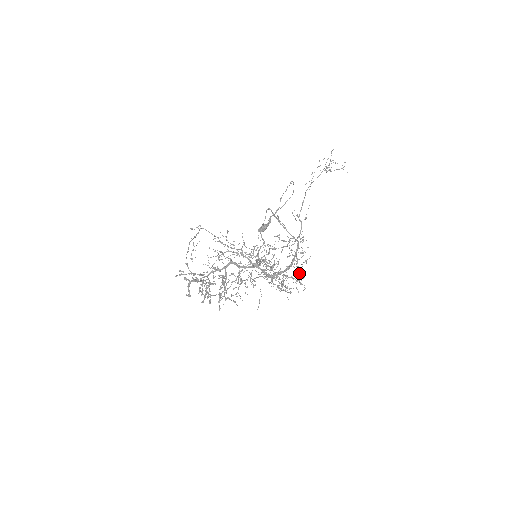
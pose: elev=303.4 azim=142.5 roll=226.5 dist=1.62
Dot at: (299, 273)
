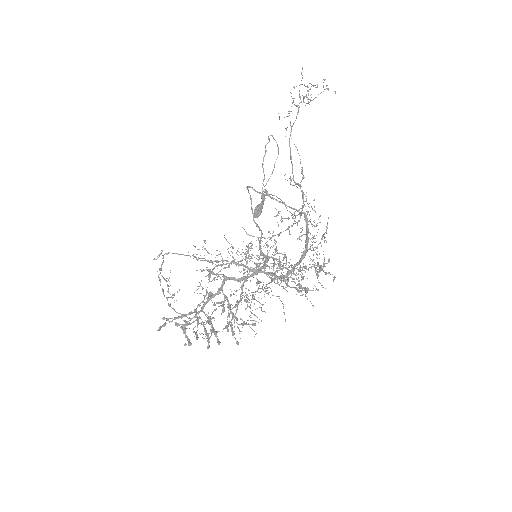
Dot at: occluded
